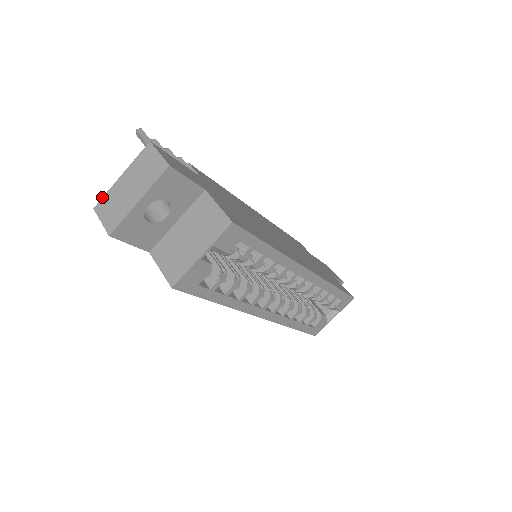
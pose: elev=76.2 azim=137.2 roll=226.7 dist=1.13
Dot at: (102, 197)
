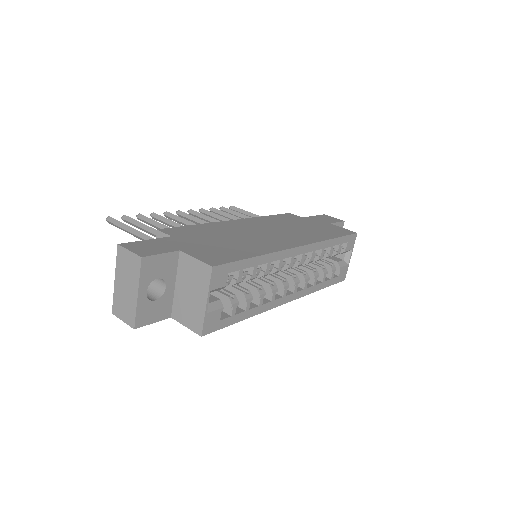
Dot at: occluded
